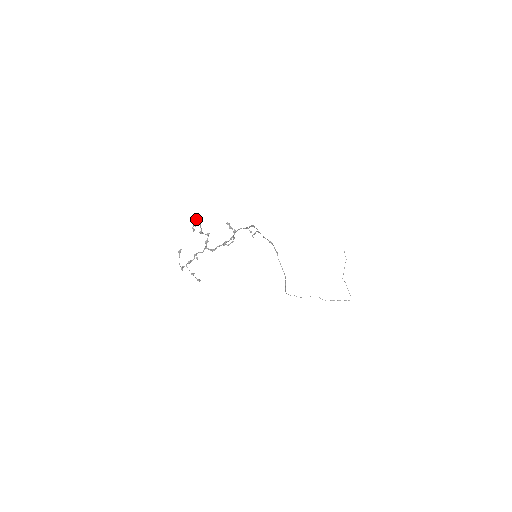
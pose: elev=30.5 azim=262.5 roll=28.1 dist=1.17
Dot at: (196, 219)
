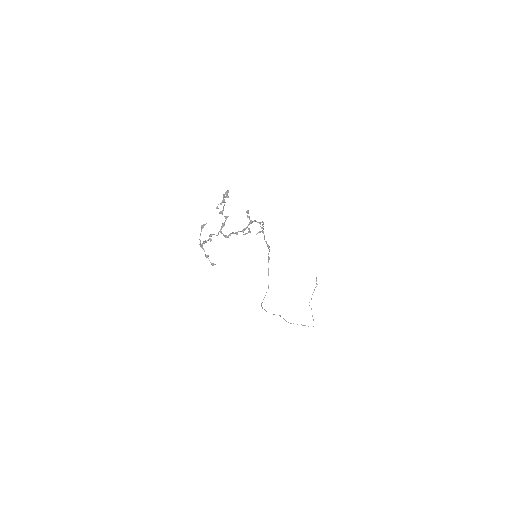
Dot at: (227, 195)
